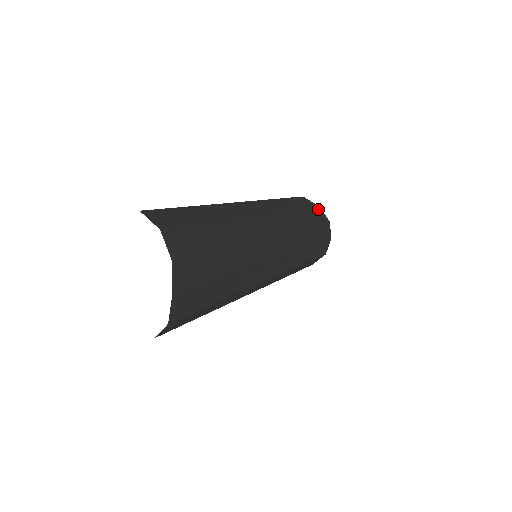
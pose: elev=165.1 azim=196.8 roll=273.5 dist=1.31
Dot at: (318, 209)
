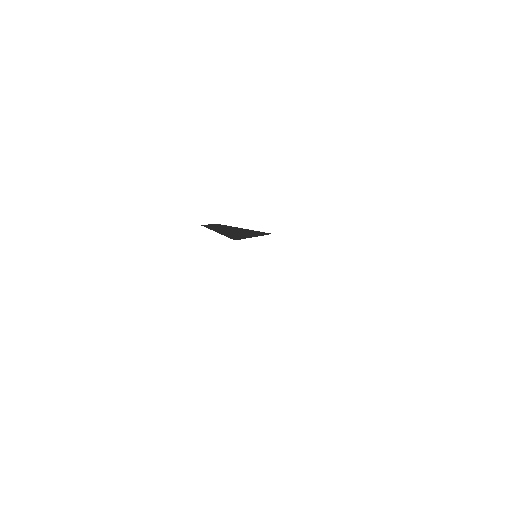
Dot at: occluded
